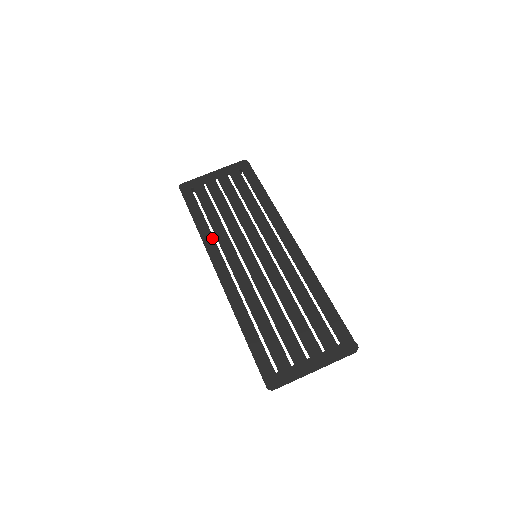
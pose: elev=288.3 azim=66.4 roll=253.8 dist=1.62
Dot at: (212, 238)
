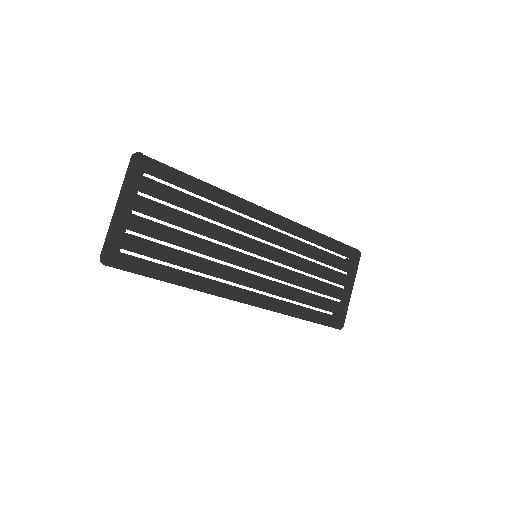
Dot at: (209, 281)
